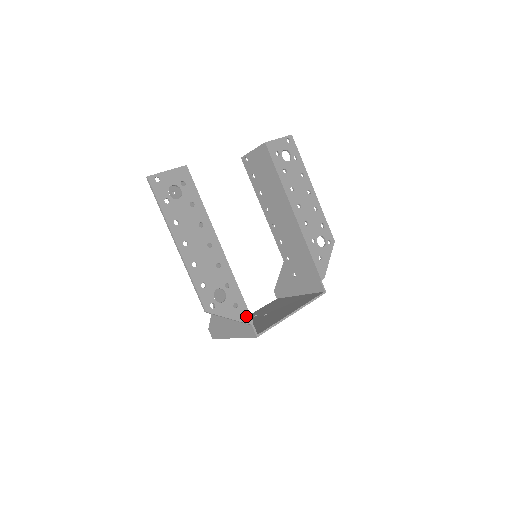
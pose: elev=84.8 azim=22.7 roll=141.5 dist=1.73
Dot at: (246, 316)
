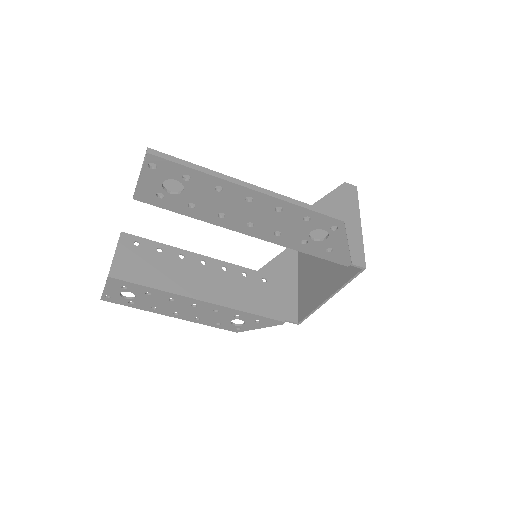
Dot at: (274, 322)
